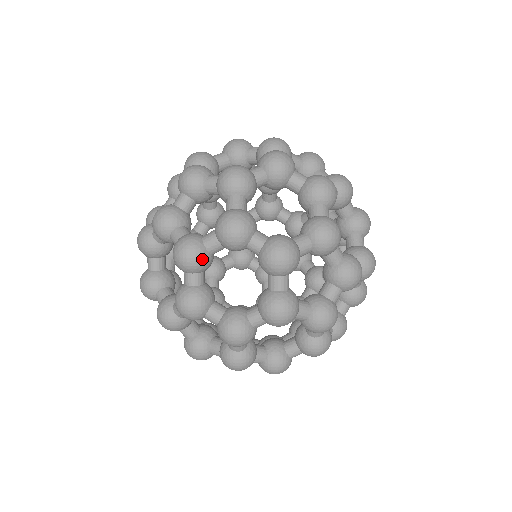
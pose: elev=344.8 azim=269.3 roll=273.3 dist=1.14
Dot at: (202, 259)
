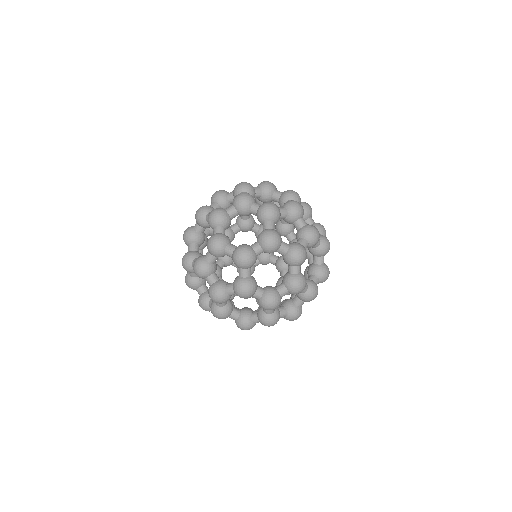
Dot at: (226, 300)
